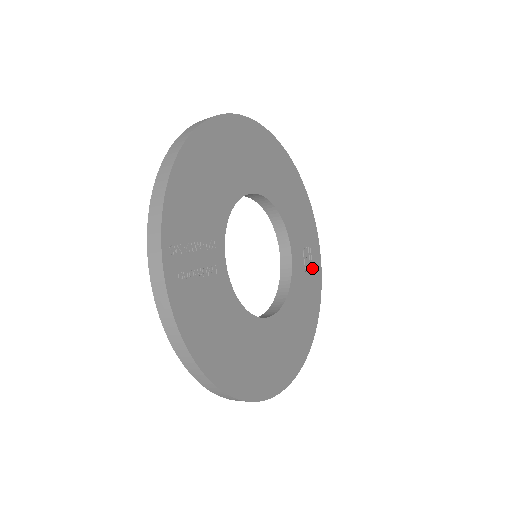
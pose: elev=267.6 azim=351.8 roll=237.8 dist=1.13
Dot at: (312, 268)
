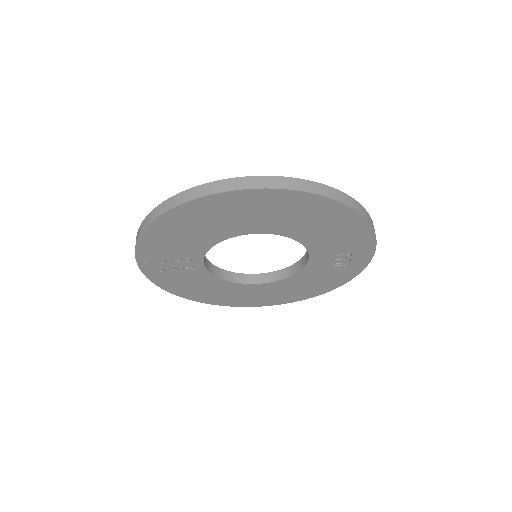
Dot at: (347, 264)
